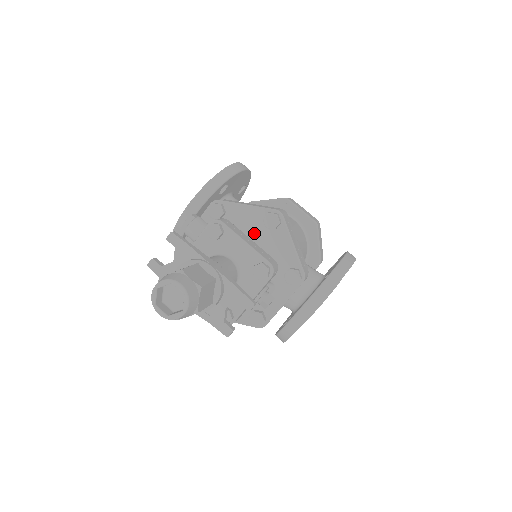
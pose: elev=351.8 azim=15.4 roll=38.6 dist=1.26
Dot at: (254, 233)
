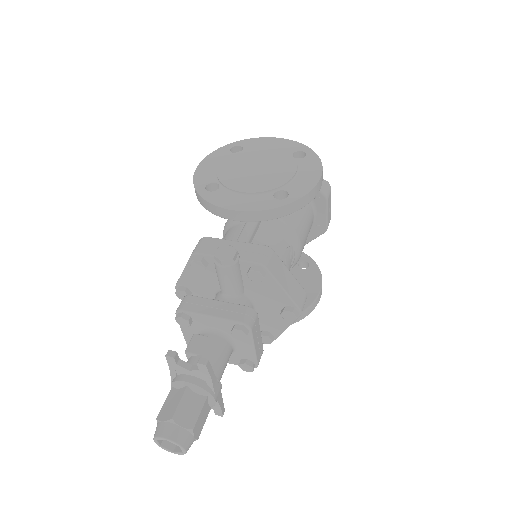
Dot at: (269, 303)
